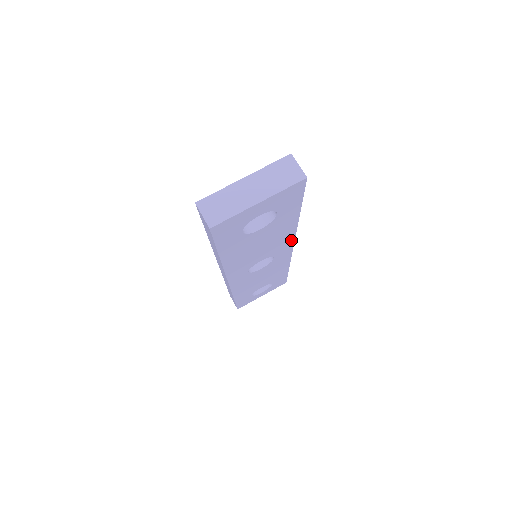
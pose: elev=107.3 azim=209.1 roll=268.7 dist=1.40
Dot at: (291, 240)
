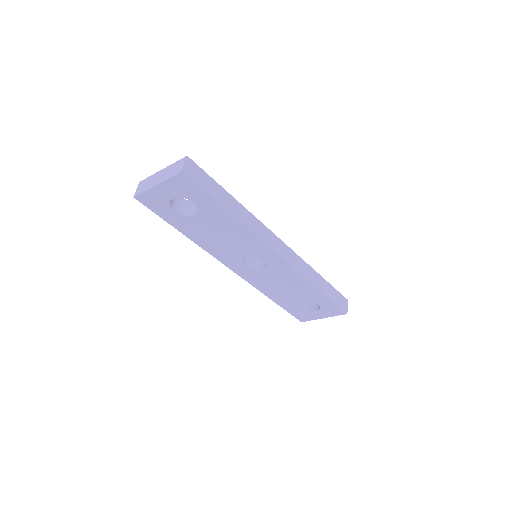
Dot at: (262, 244)
